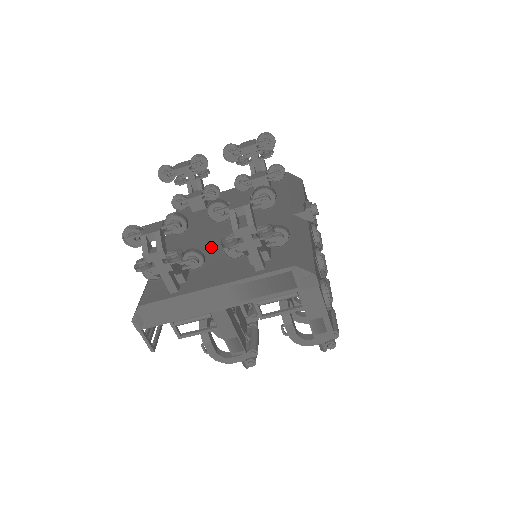
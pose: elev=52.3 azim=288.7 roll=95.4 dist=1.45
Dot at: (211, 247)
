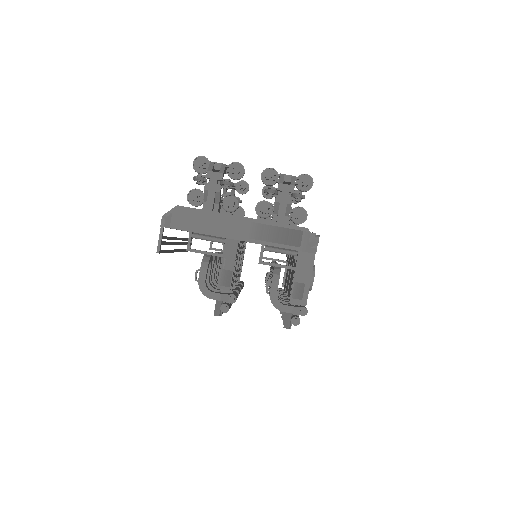
Dot at: occluded
